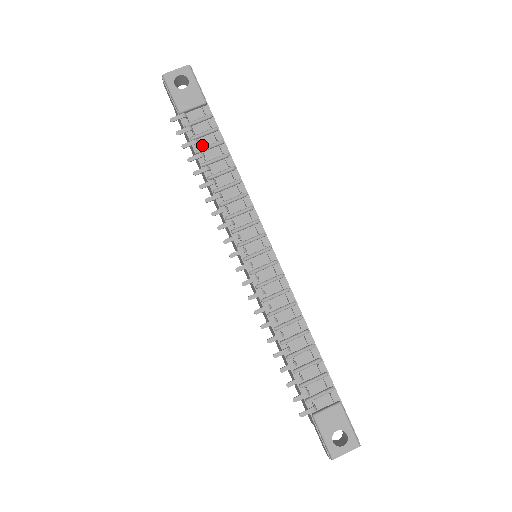
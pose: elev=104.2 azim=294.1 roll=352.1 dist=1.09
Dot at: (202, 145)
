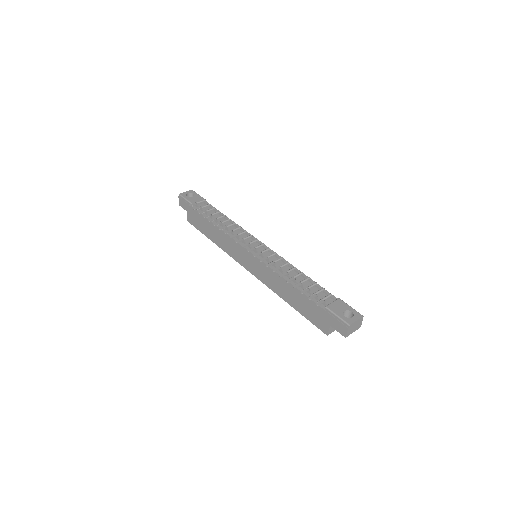
Dot at: occluded
